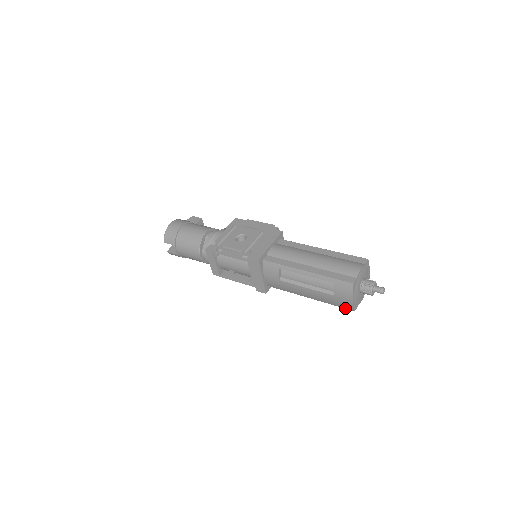
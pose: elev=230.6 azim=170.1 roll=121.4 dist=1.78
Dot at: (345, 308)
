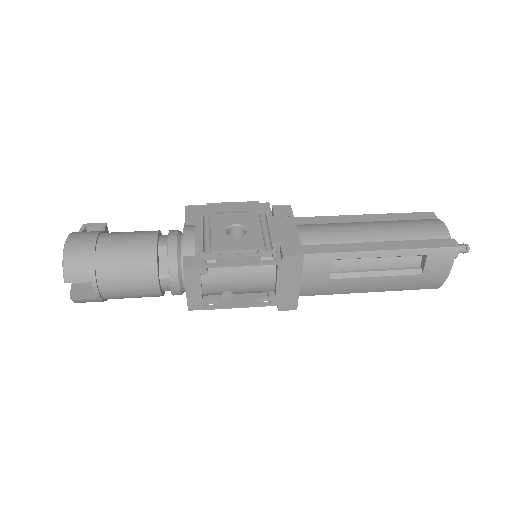
Dot at: (425, 288)
